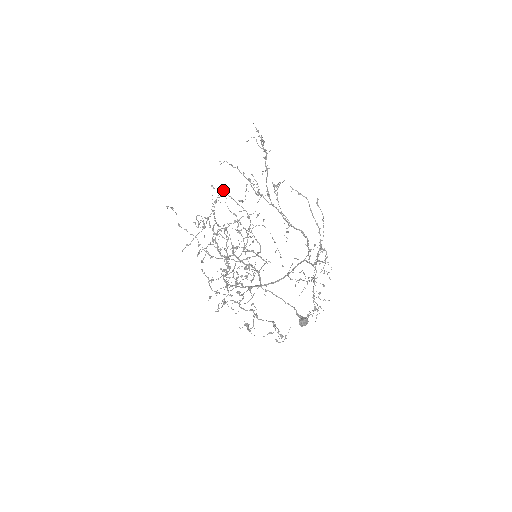
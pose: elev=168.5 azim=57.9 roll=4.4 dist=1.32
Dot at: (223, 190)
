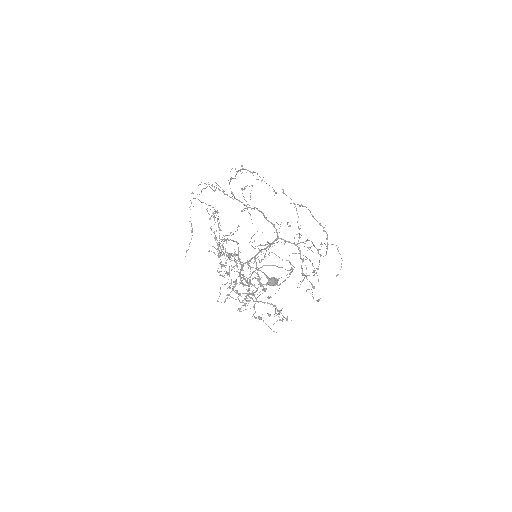
Dot at: (195, 198)
